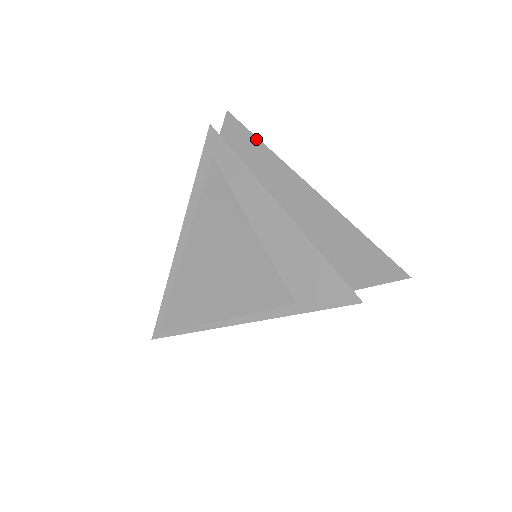
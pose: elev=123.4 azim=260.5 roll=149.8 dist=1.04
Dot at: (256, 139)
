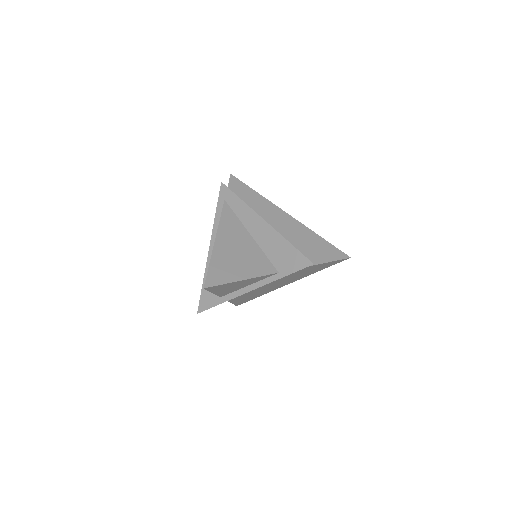
Dot at: (249, 188)
